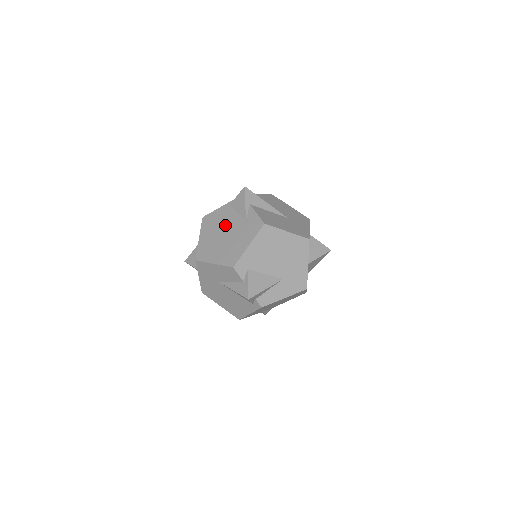
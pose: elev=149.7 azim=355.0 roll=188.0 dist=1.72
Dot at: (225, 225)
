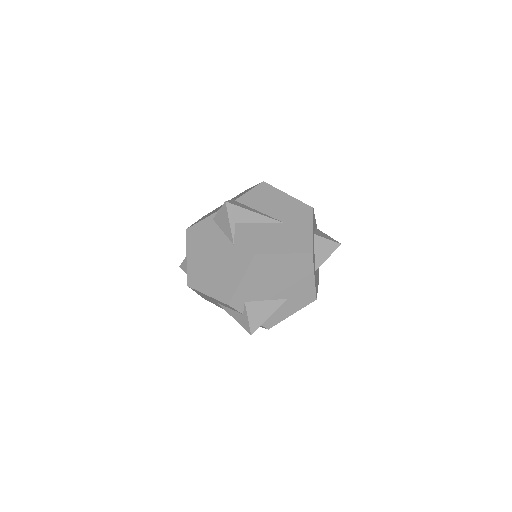
Dot at: (212, 247)
